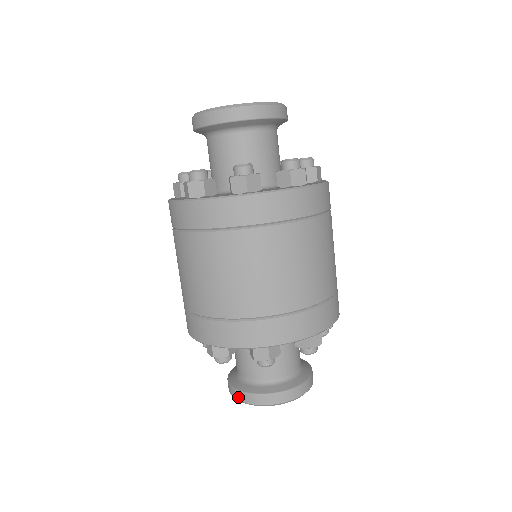
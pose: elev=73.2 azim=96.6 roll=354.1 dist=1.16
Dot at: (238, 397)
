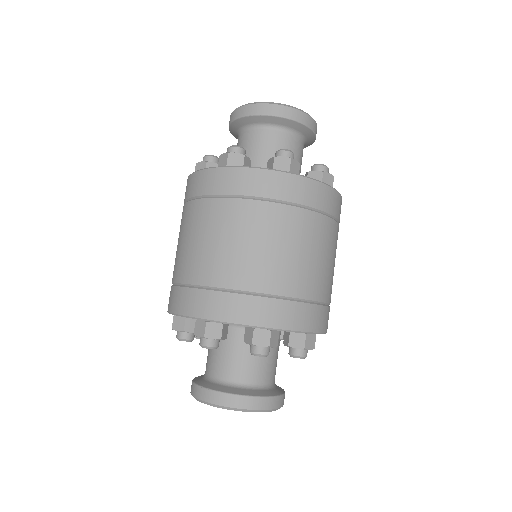
Dot at: (209, 398)
